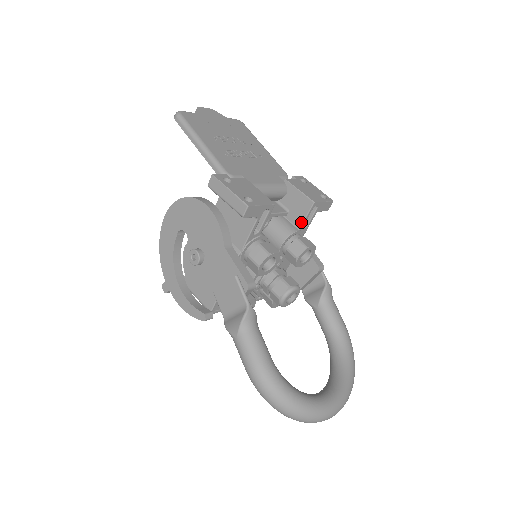
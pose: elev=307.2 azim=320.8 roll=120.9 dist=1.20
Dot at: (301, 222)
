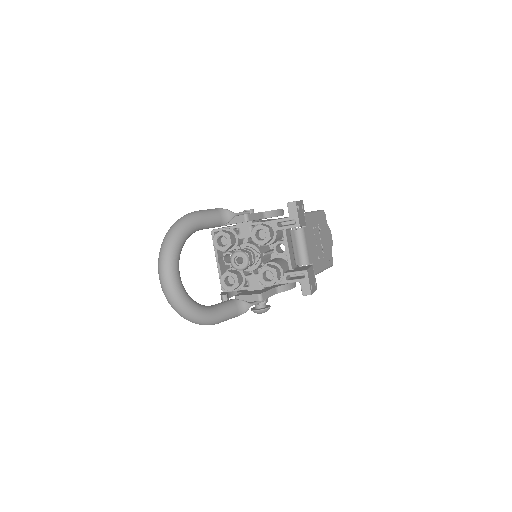
Dot at: (290, 272)
